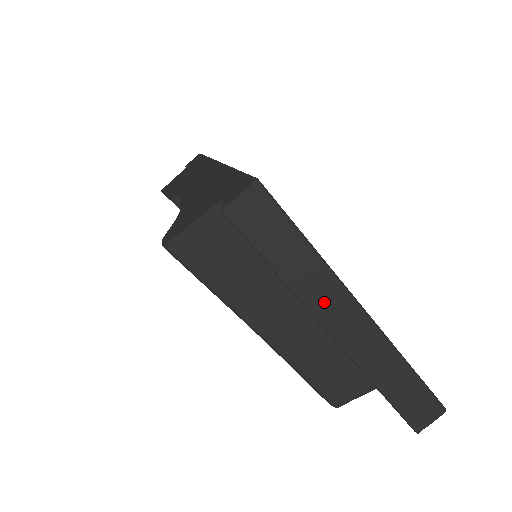
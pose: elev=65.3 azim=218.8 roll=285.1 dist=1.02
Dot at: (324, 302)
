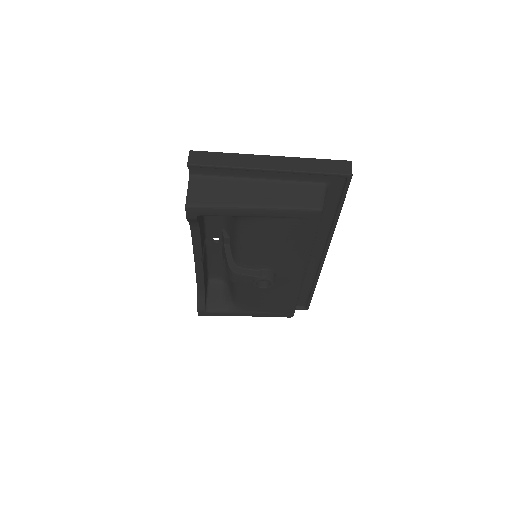
Dot at: (253, 163)
